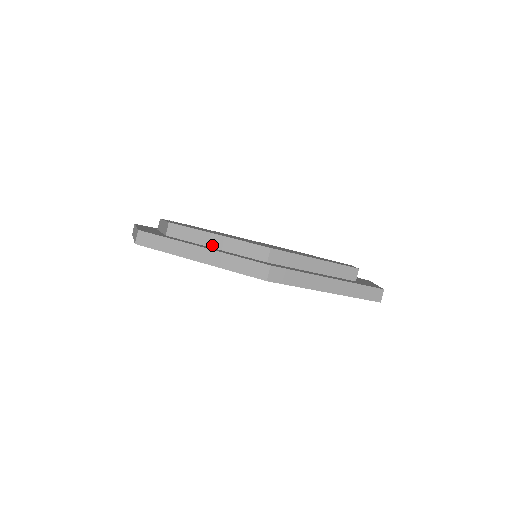
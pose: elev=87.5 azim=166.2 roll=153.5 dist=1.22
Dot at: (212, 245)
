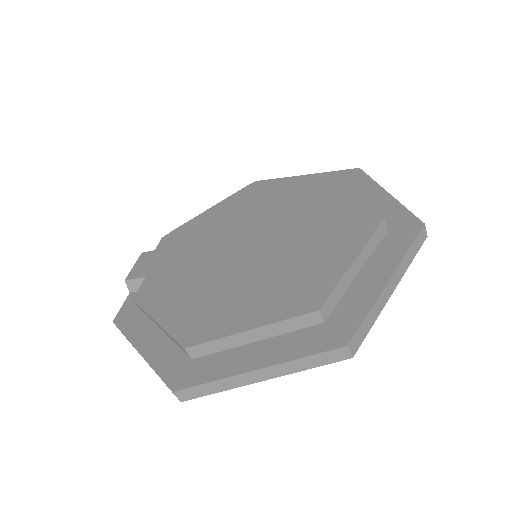
Dot at: (251, 341)
